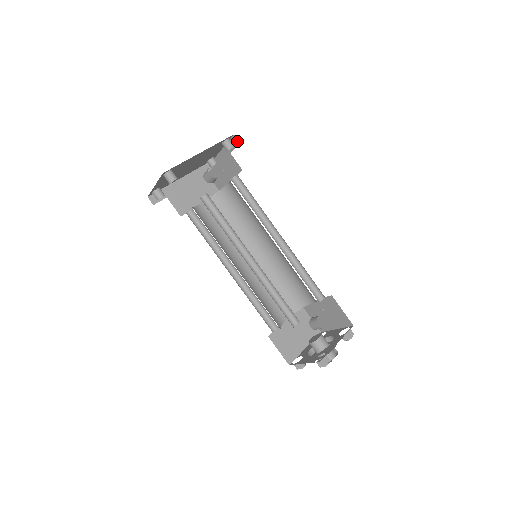
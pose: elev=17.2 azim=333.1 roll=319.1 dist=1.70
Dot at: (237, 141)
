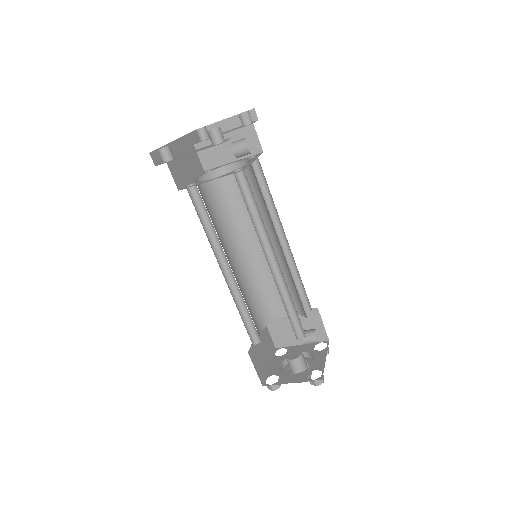
Dot at: (255, 117)
